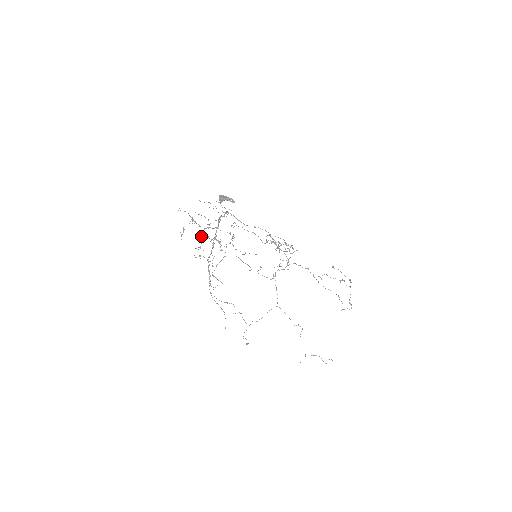
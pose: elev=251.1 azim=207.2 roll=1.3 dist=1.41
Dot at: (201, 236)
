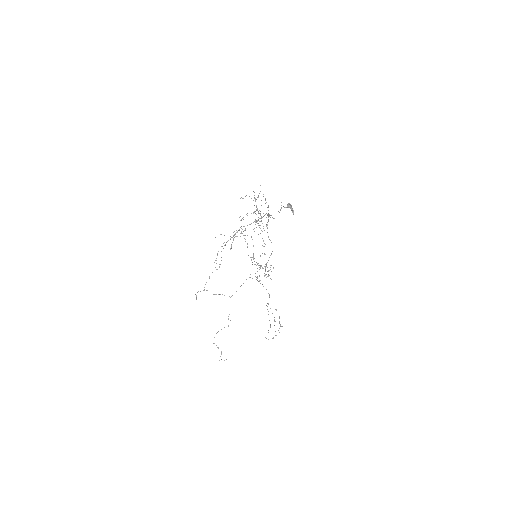
Dot at: occluded
